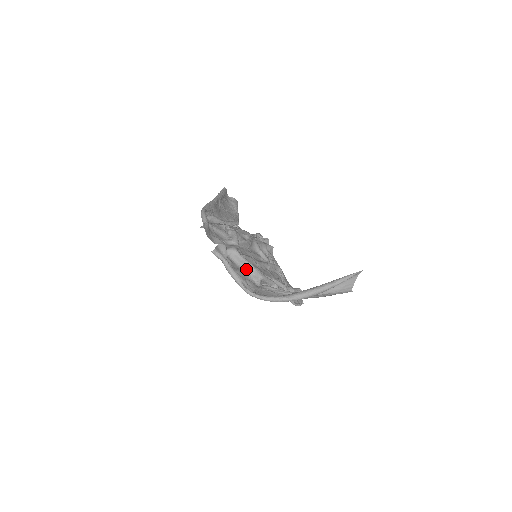
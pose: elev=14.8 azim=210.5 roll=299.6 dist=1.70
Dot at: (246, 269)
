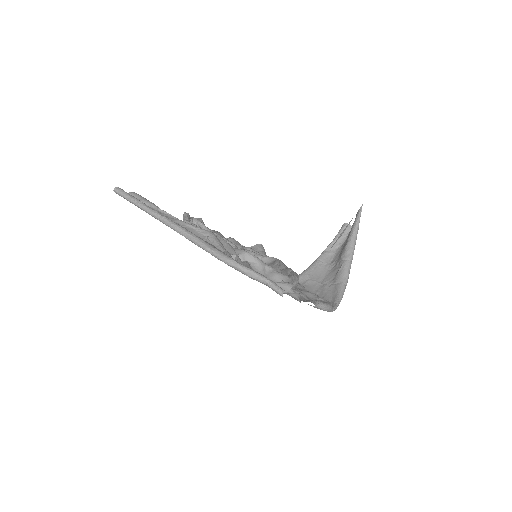
Dot at: occluded
